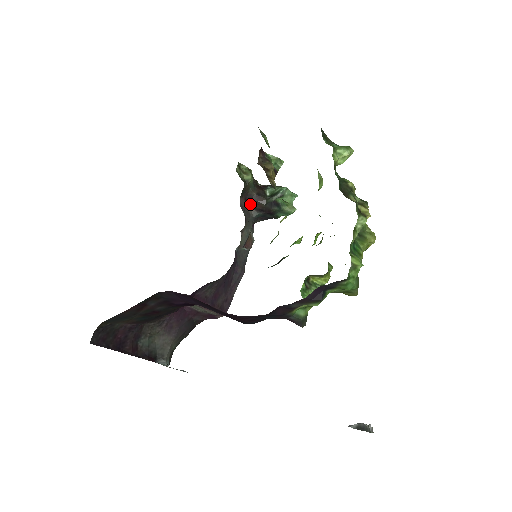
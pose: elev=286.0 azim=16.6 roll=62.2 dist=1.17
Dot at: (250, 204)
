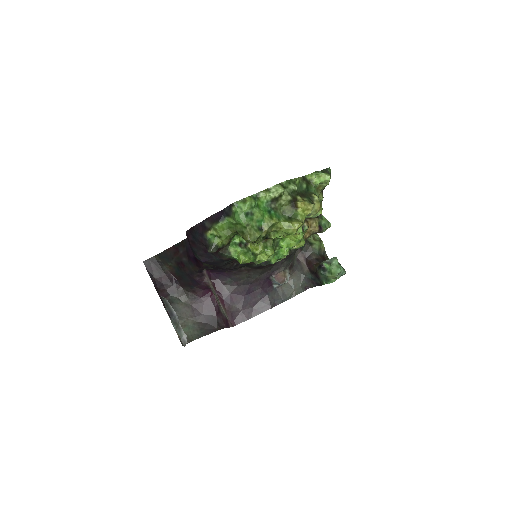
Dot at: (308, 265)
